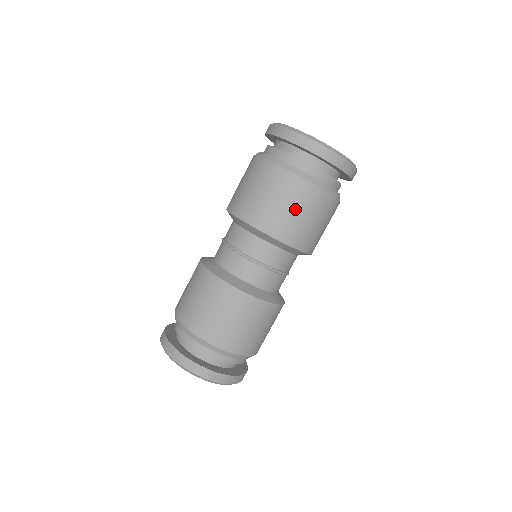
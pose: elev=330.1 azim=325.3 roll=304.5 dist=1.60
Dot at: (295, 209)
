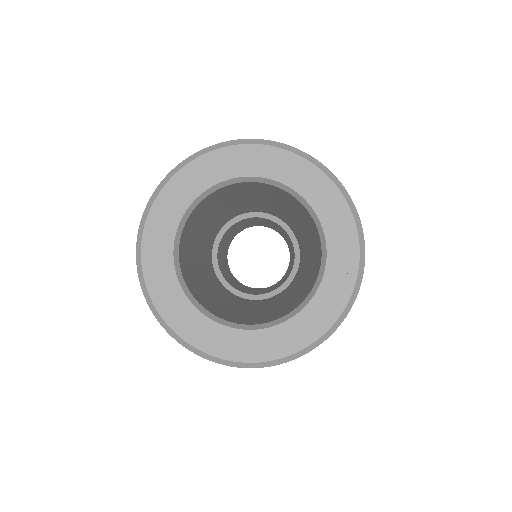
Dot at: occluded
